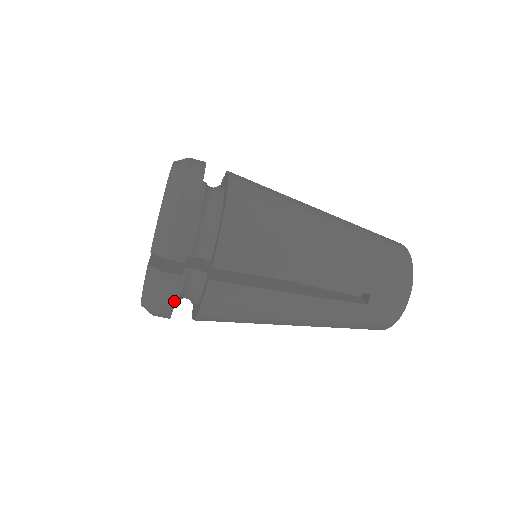
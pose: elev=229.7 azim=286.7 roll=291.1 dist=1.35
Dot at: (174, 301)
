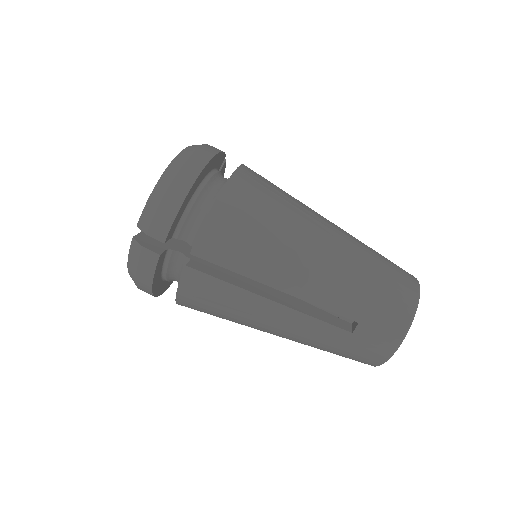
Dot at: (152, 279)
